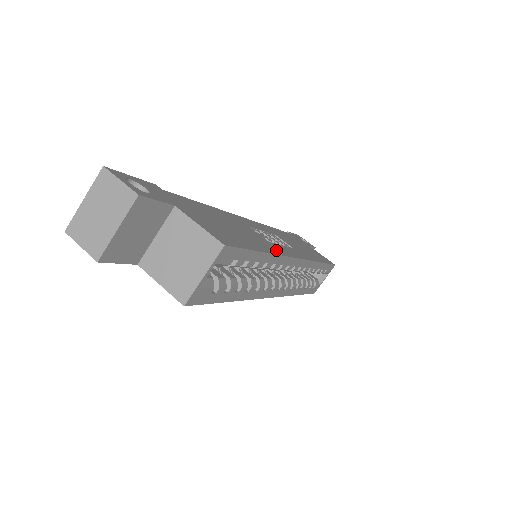
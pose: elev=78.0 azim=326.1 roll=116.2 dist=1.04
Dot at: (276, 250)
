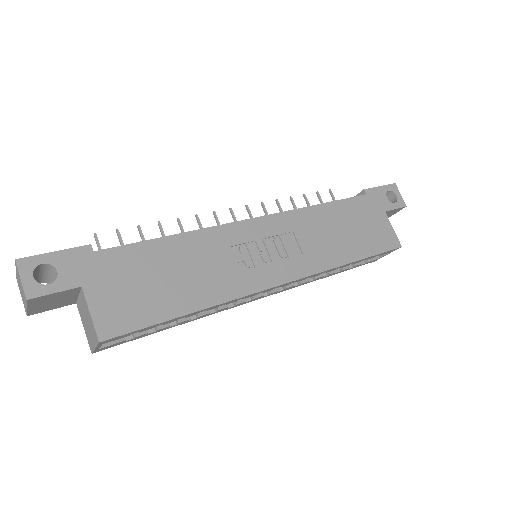
Dot at: (231, 291)
